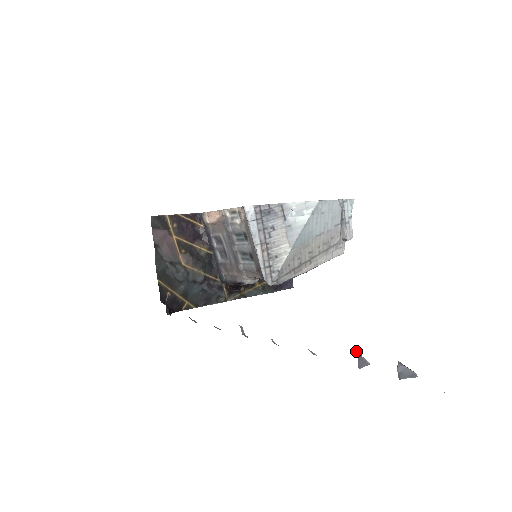
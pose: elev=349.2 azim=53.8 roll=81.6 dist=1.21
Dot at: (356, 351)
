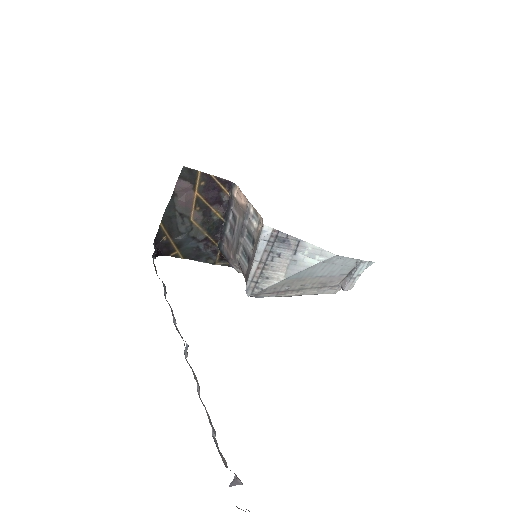
Dot at: (235, 476)
